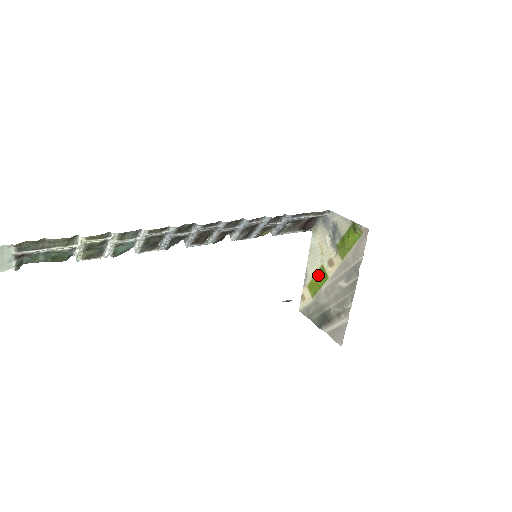
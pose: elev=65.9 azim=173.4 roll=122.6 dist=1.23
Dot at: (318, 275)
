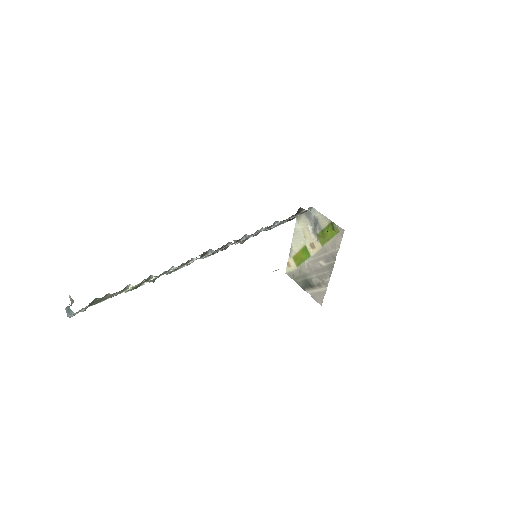
Dot at: (302, 252)
